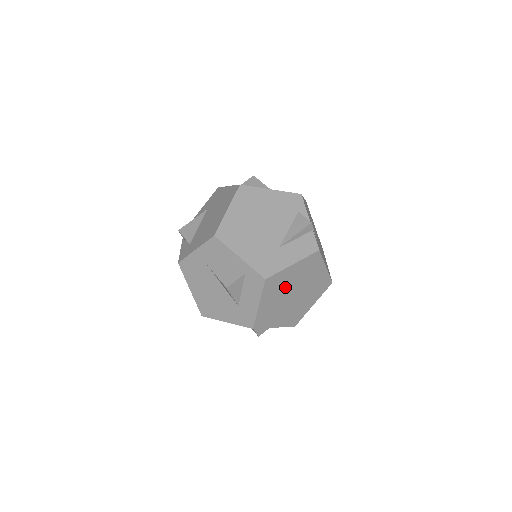
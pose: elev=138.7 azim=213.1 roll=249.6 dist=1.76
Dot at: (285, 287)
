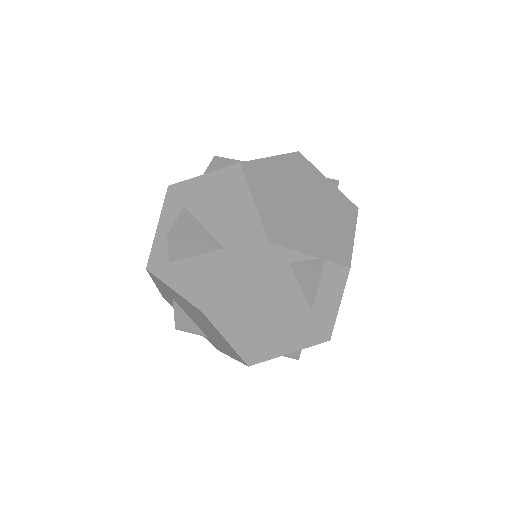
Dot at: occluded
